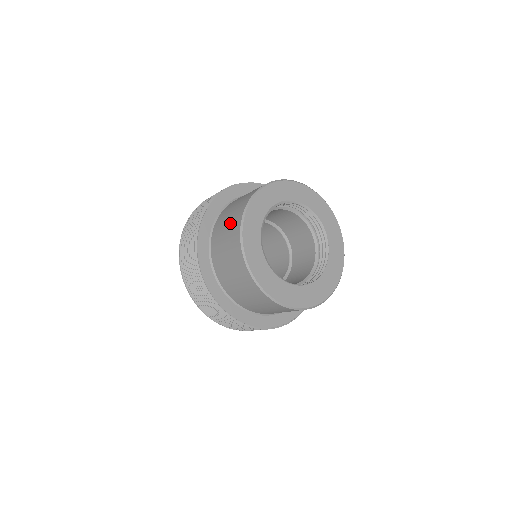
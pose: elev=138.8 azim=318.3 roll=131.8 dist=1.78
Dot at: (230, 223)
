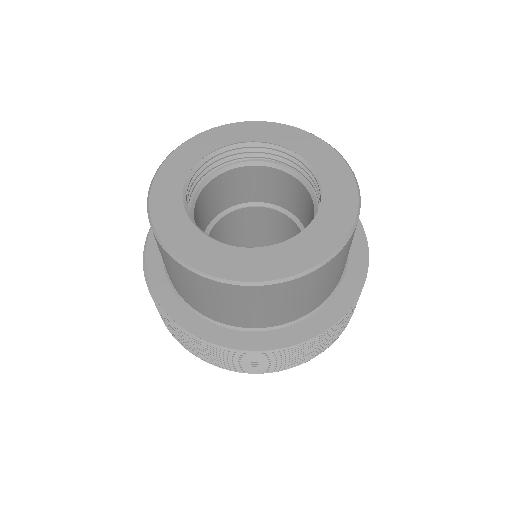
Dot at: occluded
